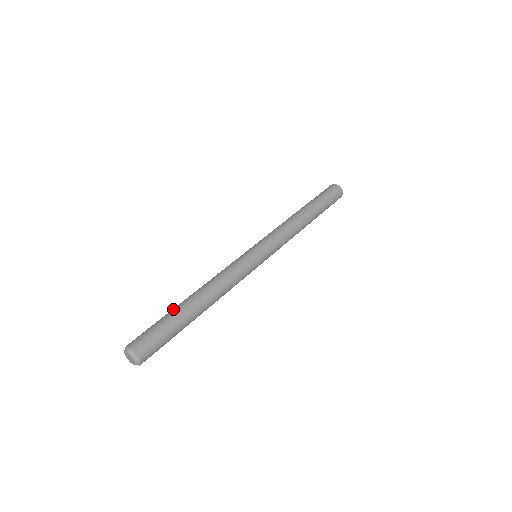
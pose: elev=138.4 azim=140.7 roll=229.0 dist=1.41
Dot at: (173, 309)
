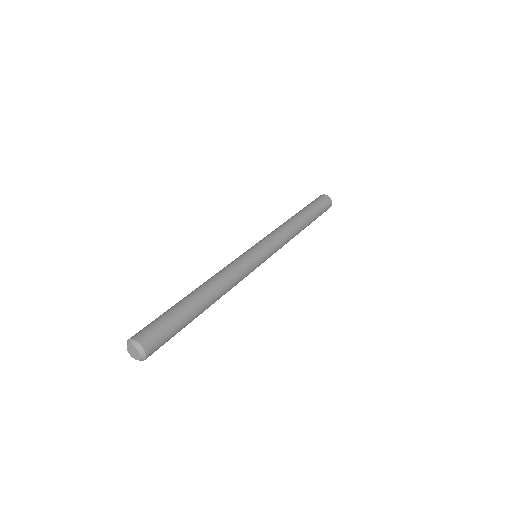
Dot at: occluded
